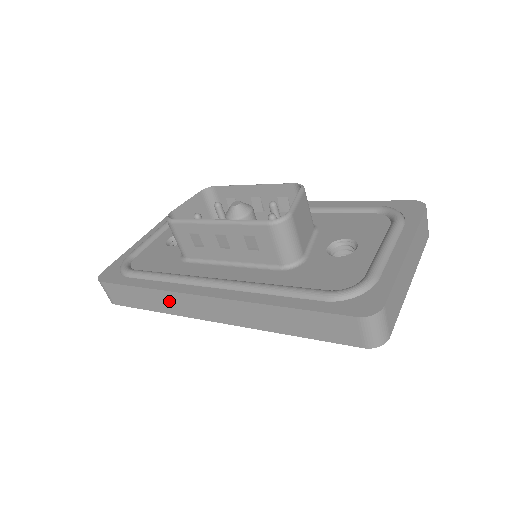
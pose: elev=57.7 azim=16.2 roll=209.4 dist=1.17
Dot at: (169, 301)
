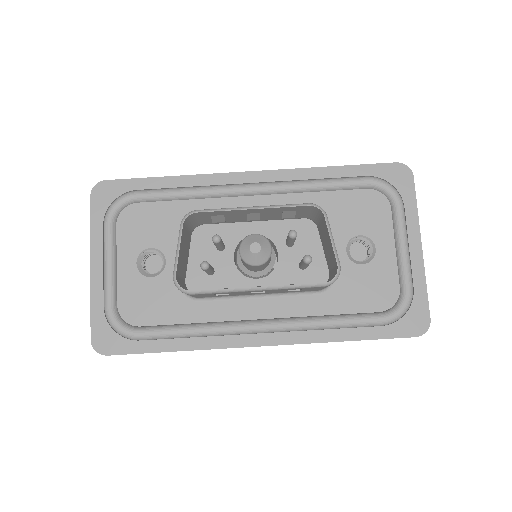
Dot at: occluded
